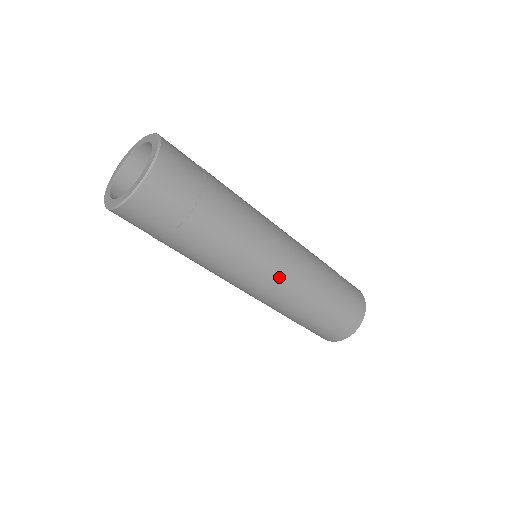
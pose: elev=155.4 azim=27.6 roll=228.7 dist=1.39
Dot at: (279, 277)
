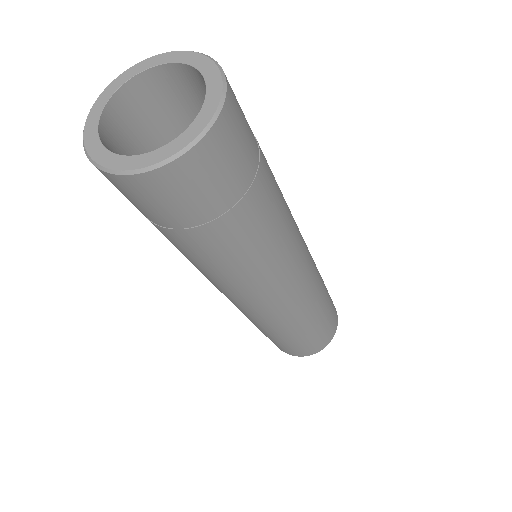
Dot at: (307, 258)
